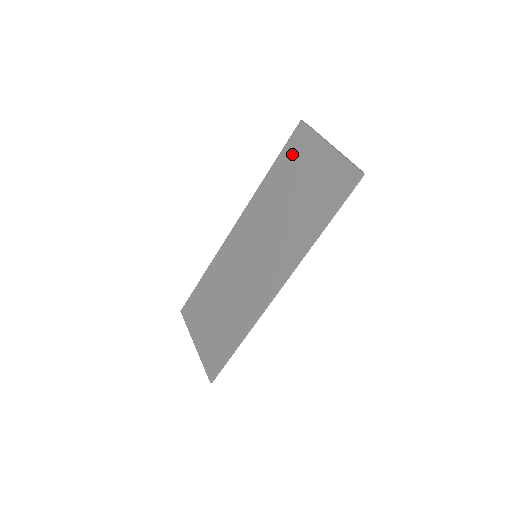
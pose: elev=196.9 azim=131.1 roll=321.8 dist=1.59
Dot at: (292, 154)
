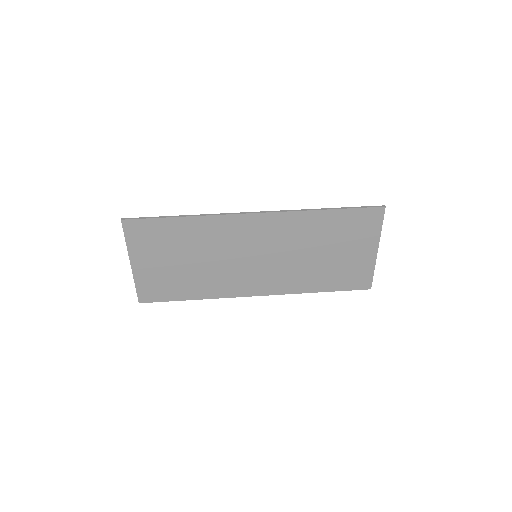
Dot at: (354, 223)
